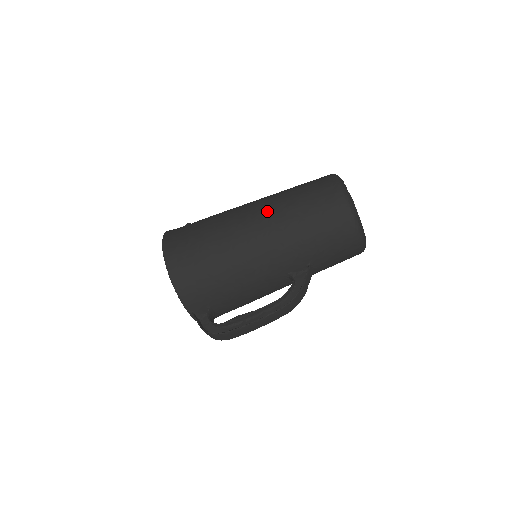
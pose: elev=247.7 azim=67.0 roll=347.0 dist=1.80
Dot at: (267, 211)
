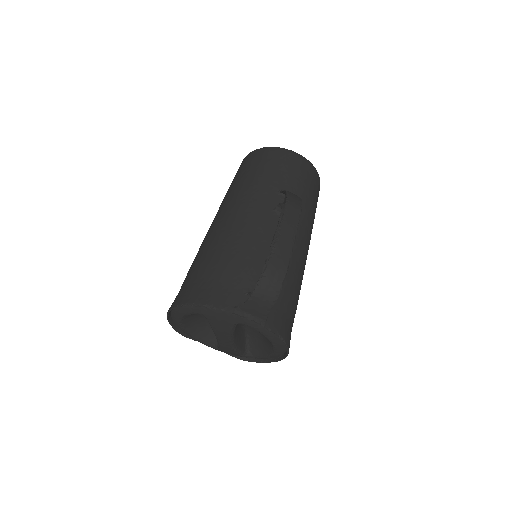
Dot at: occluded
